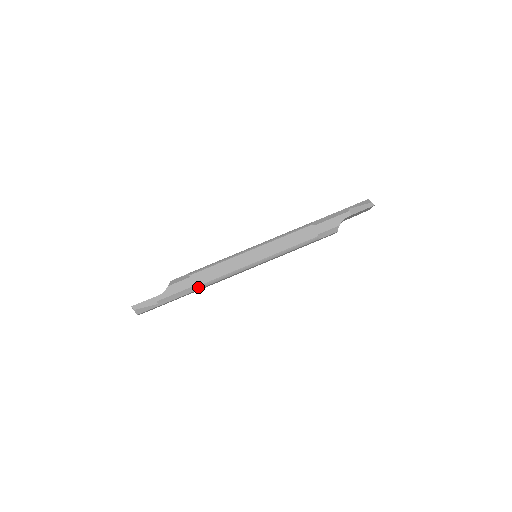
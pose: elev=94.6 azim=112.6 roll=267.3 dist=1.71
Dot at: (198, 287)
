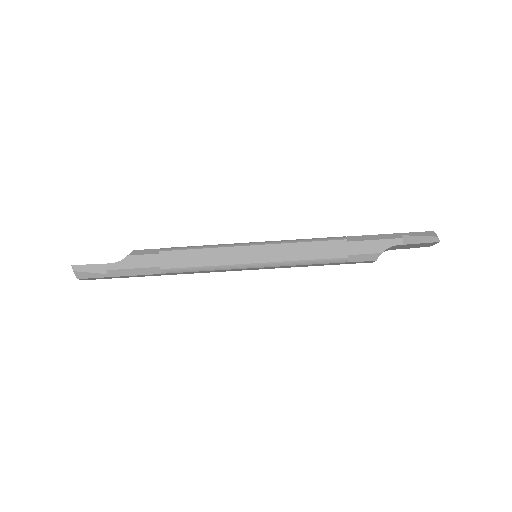
Dot at: (165, 270)
